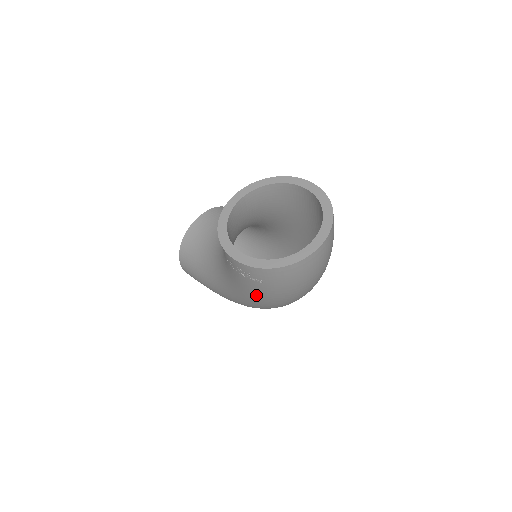
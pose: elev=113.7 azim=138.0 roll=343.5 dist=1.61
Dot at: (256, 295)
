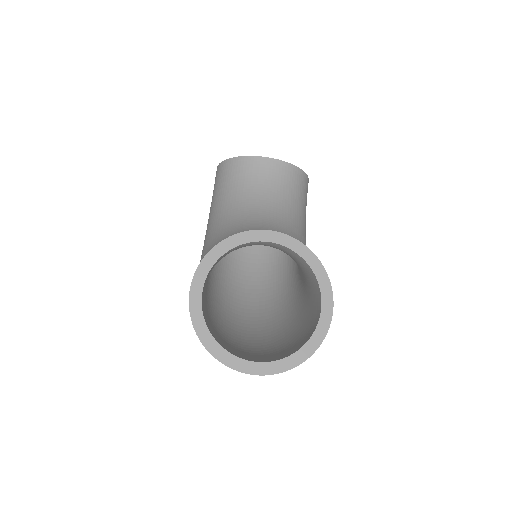
Dot at: occluded
